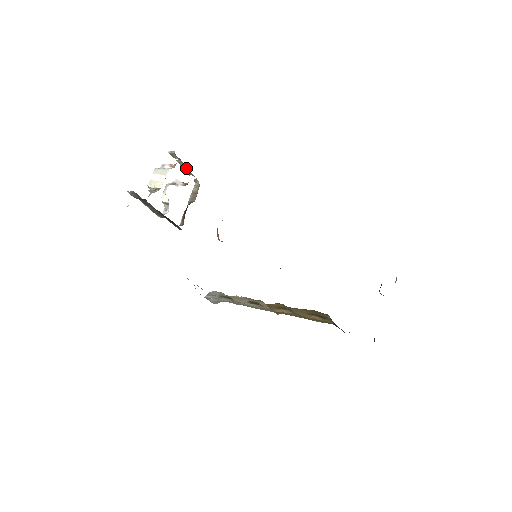
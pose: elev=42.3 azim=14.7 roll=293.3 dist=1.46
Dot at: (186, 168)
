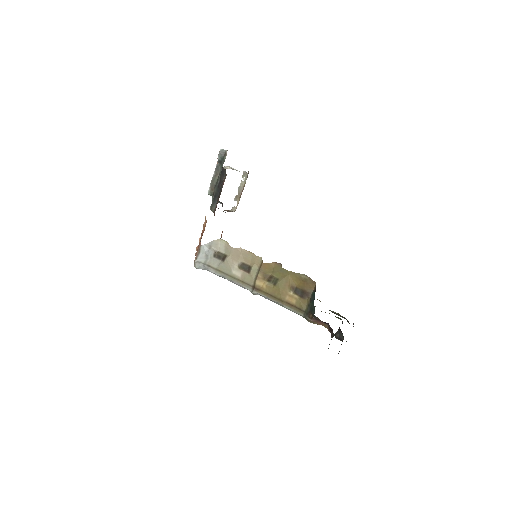
Dot at: (241, 191)
